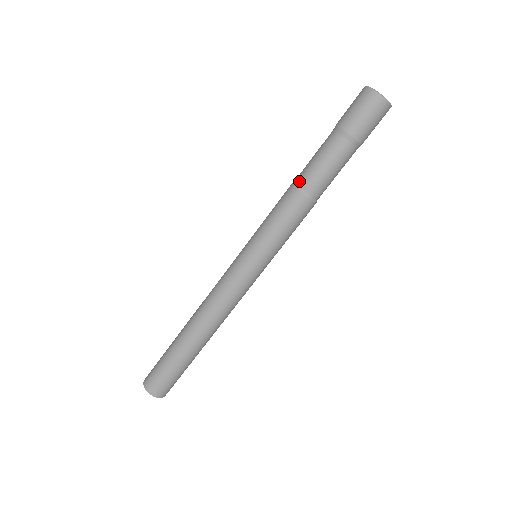
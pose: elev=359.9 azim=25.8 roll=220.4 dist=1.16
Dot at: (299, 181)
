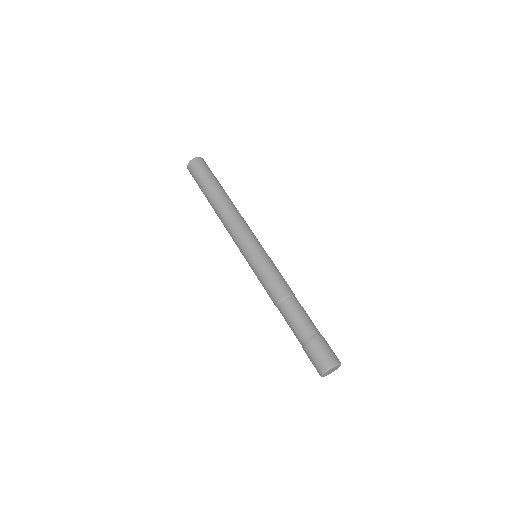
Dot at: (281, 307)
